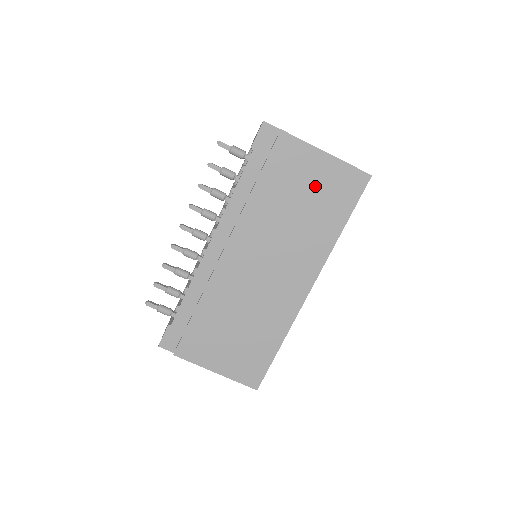
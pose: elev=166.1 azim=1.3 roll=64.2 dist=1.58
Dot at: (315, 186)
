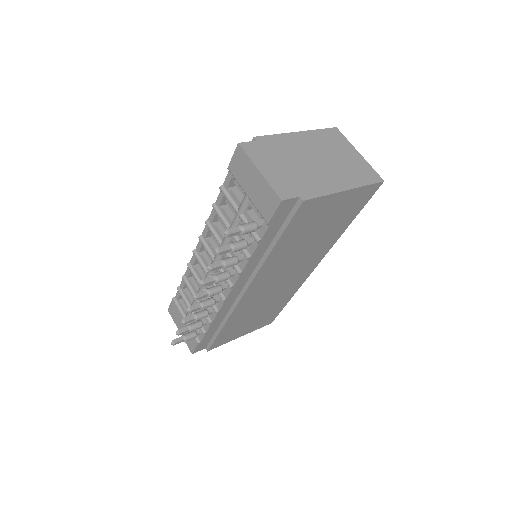
Dot at: (331, 216)
